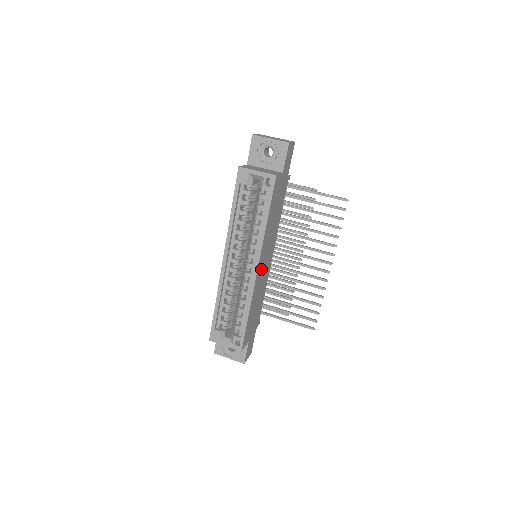
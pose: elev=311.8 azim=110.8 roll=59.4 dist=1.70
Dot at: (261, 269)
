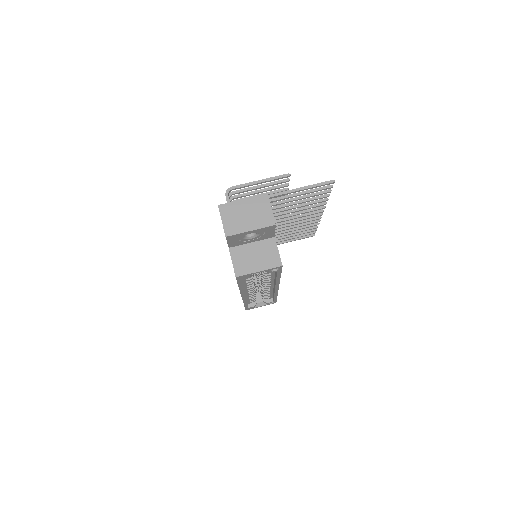
Dot at: occluded
